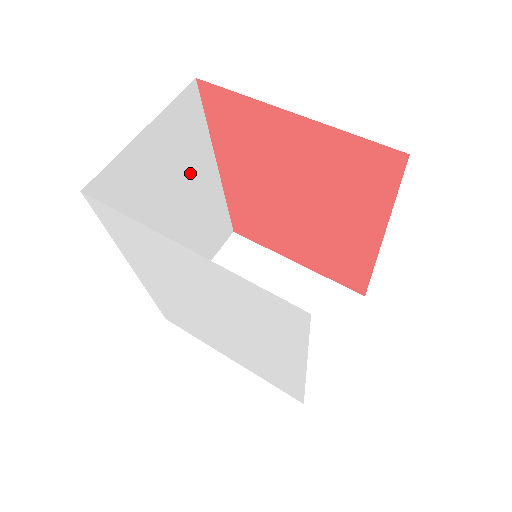
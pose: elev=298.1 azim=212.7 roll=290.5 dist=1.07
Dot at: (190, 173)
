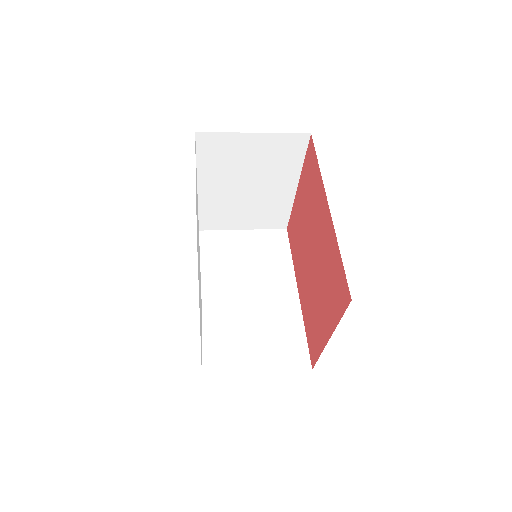
Dot at: (269, 274)
